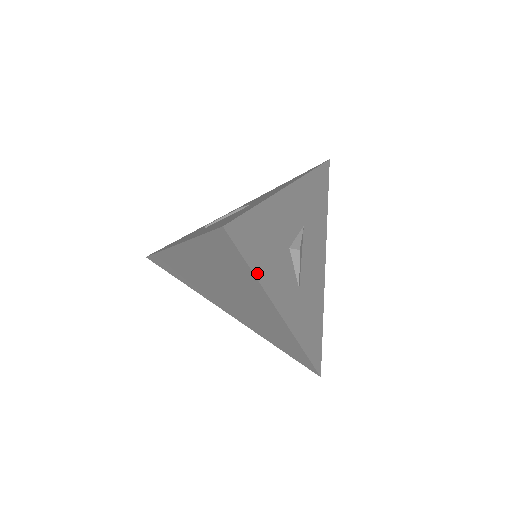
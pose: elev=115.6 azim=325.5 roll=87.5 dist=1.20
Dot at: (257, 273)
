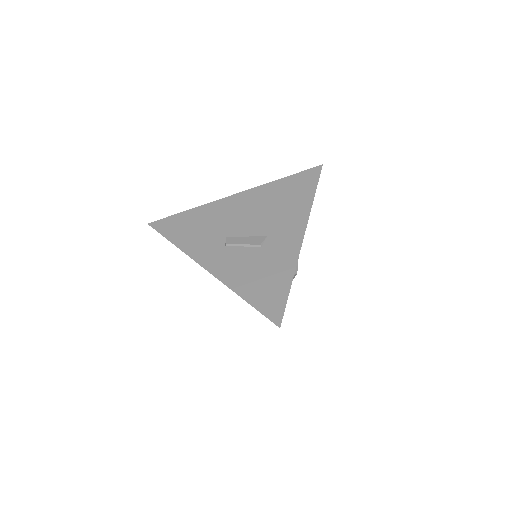
Dot at: occluded
